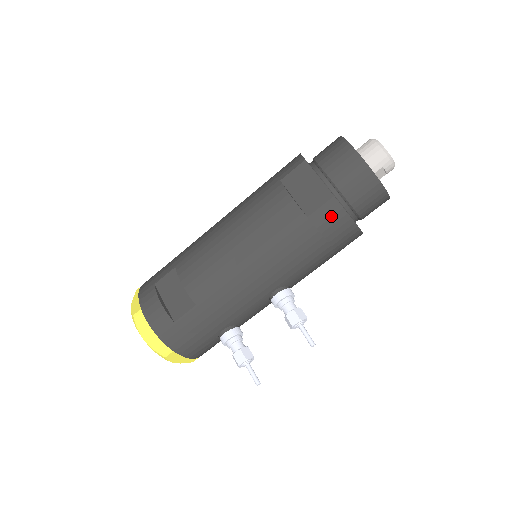
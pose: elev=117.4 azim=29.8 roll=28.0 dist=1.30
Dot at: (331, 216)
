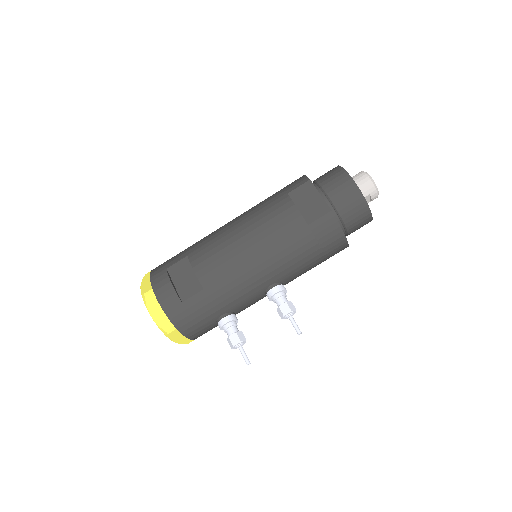
Dot at: (327, 227)
